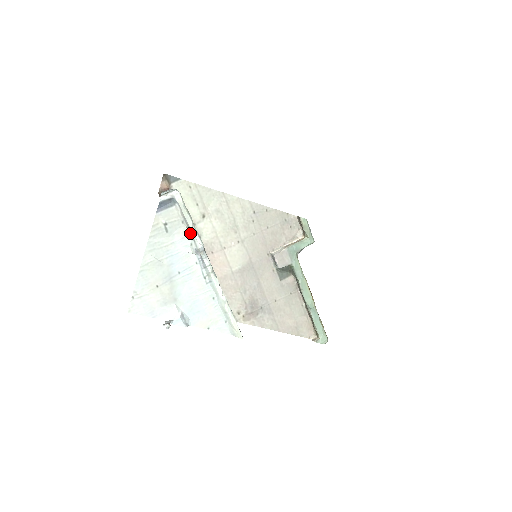
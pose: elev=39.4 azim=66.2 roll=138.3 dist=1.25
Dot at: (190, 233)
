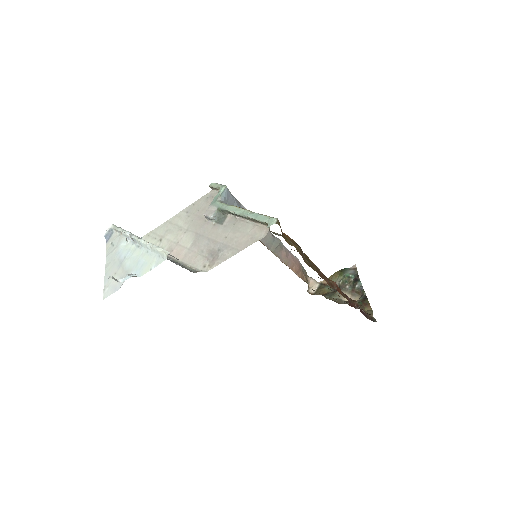
Dot at: (123, 235)
